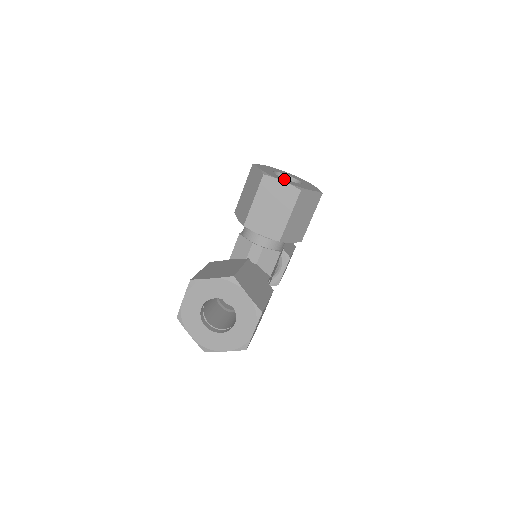
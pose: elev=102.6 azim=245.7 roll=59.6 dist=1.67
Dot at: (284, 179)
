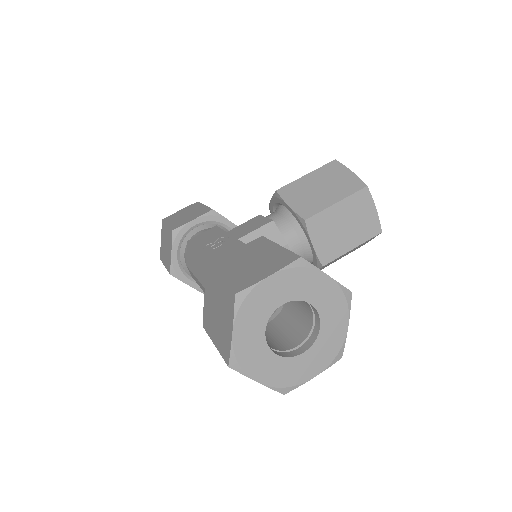
Dot at: occluded
